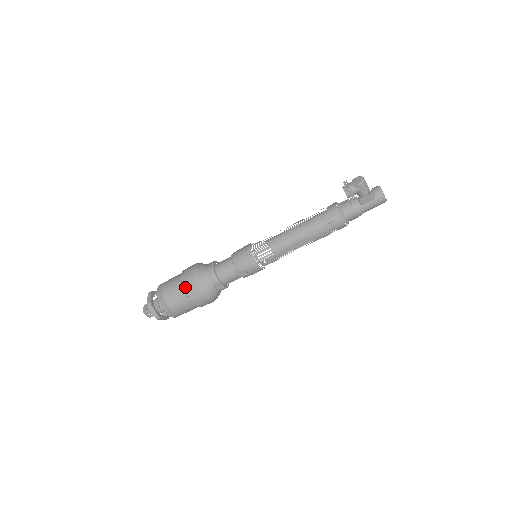
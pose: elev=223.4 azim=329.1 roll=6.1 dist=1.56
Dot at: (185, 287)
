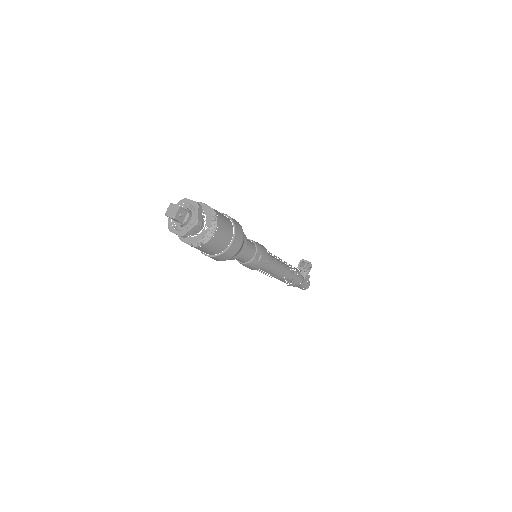
Dot at: (235, 222)
